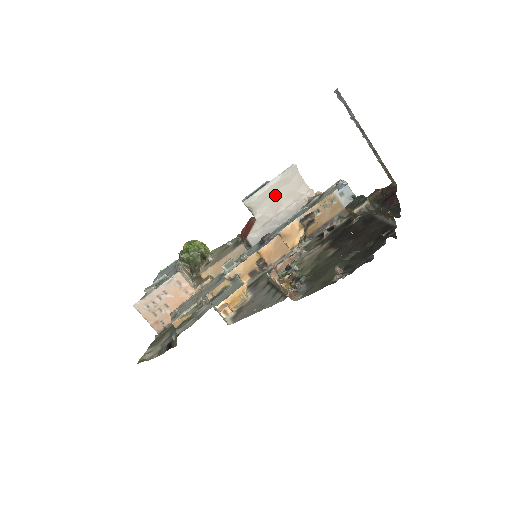
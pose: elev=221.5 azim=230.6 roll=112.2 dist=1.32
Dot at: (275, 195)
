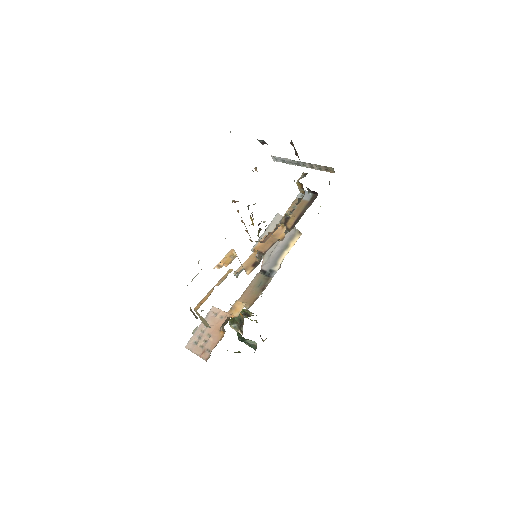
Dot at: occluded
